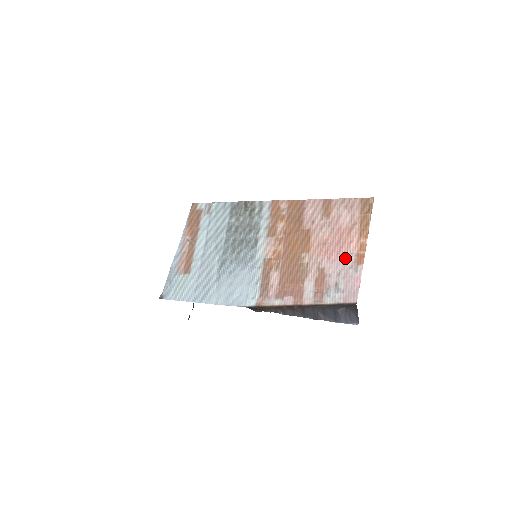
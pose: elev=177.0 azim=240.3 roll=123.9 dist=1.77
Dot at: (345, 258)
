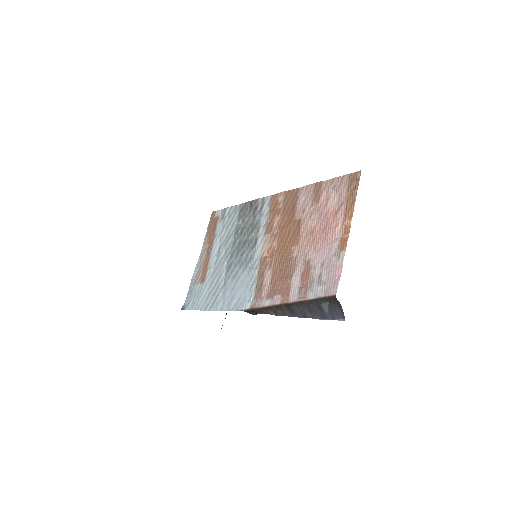
Dot at: (329, 245)
